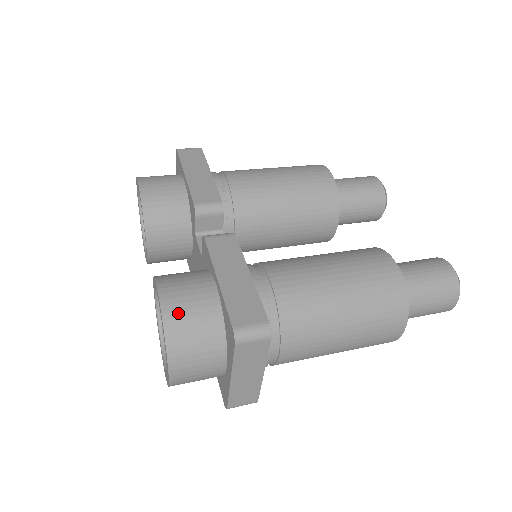
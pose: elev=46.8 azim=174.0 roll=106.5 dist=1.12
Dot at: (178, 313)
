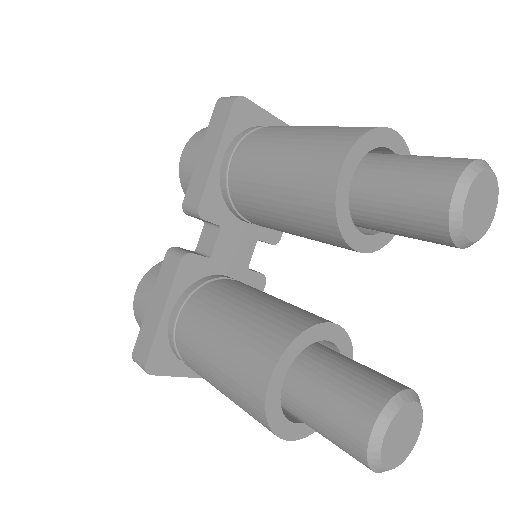
Dot at: (138, 312)
